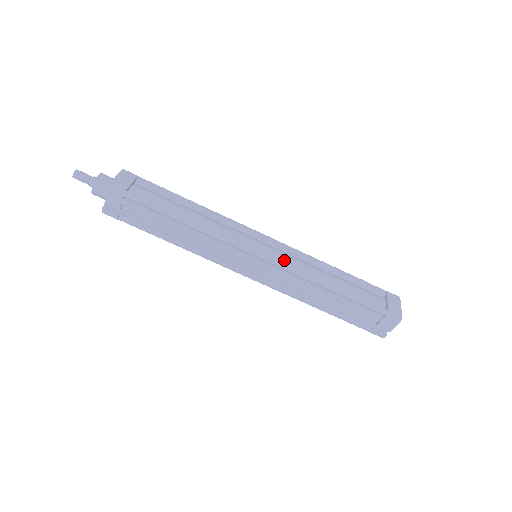
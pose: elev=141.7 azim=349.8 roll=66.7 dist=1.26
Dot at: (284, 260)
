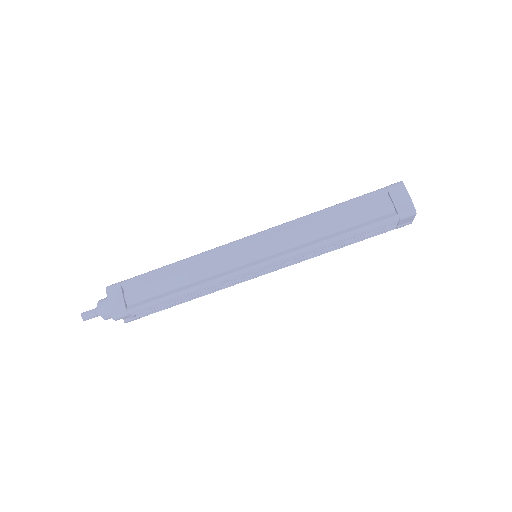
Dot at: (280, 249)
